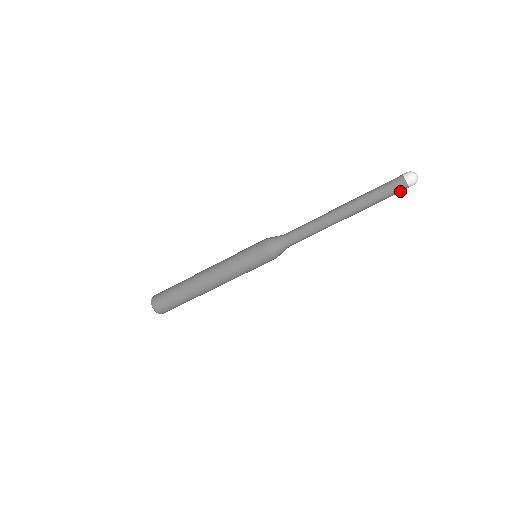
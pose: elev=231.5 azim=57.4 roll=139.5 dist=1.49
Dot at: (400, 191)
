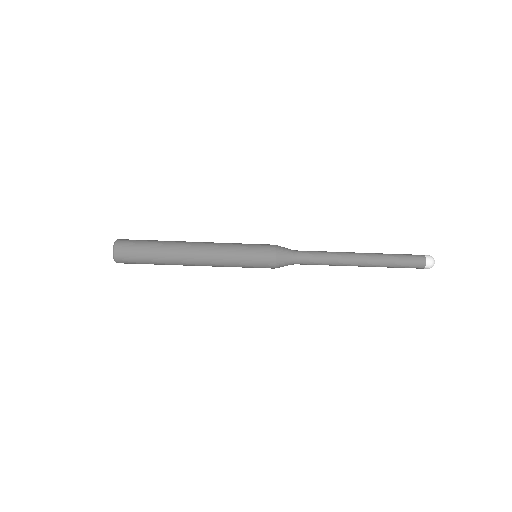
Dot at: (416, 266)
